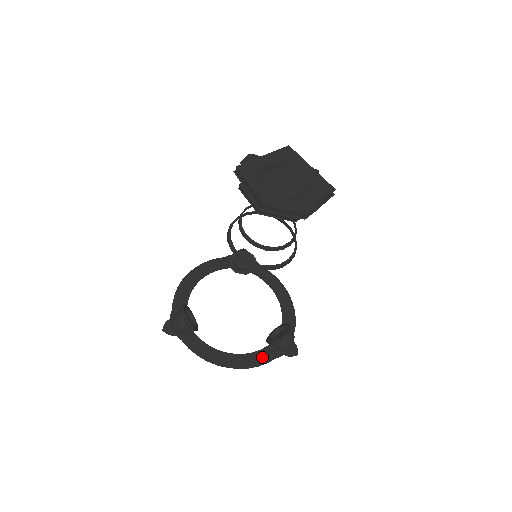
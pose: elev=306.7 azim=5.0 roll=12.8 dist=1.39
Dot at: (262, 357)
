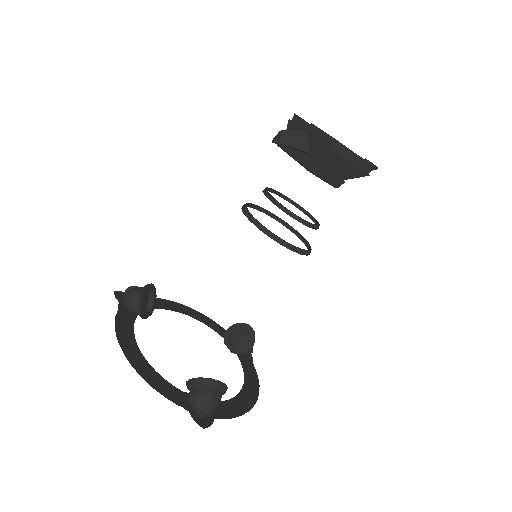
Dot at: (249, 369)
